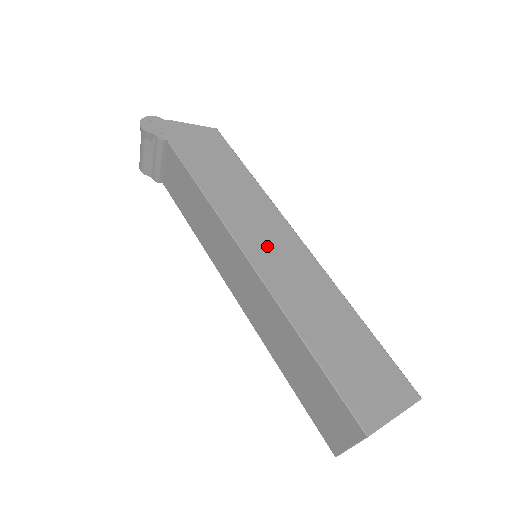
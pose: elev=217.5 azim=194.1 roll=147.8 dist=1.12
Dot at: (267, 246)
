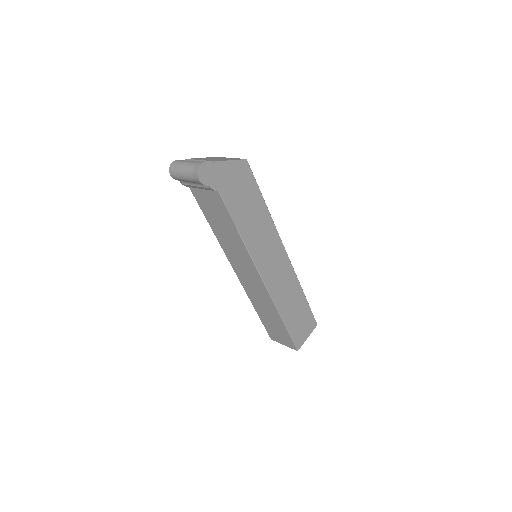
Dot at: (272, 267)
